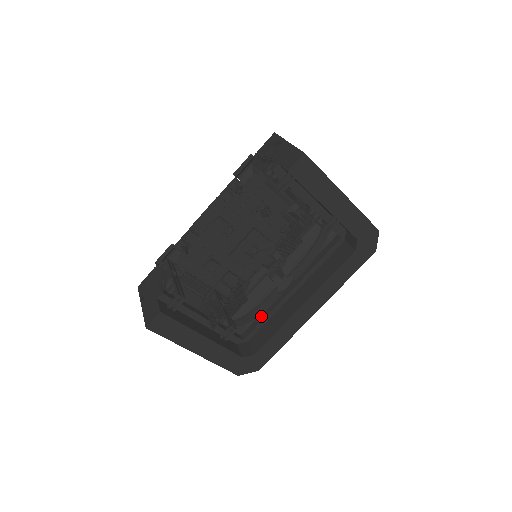
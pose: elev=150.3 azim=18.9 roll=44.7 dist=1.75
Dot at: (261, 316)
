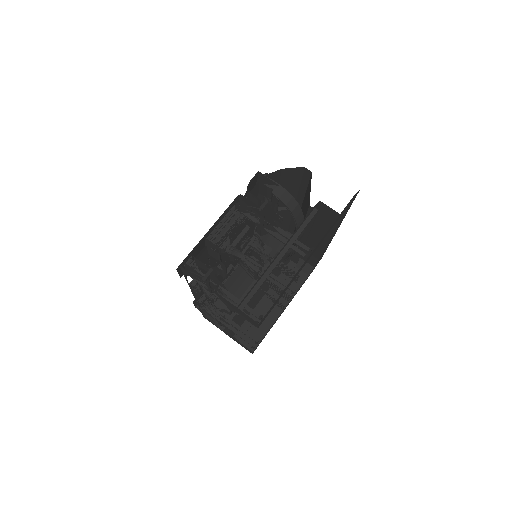
Dot at: (295, 253)
